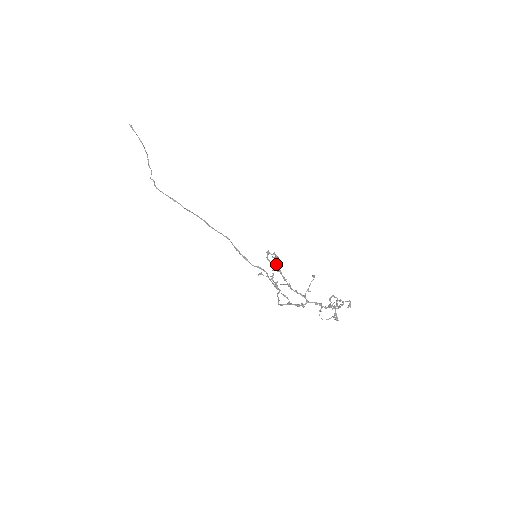
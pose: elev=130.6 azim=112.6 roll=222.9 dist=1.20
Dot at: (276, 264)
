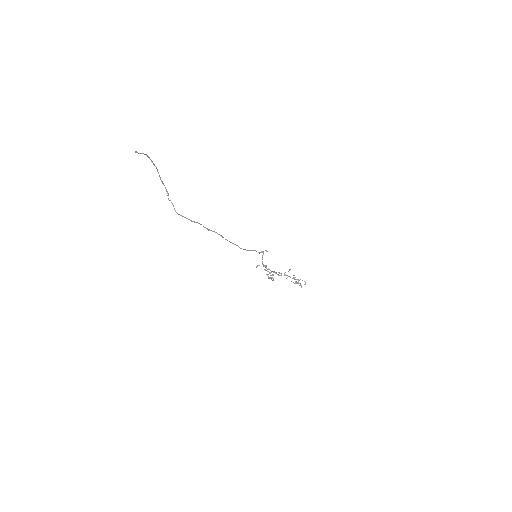
Dot at: occluded
